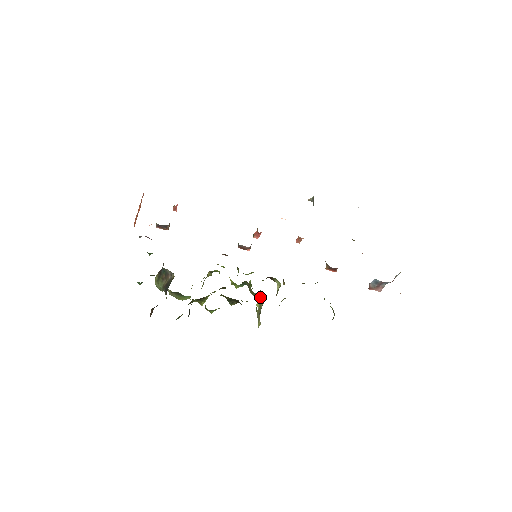
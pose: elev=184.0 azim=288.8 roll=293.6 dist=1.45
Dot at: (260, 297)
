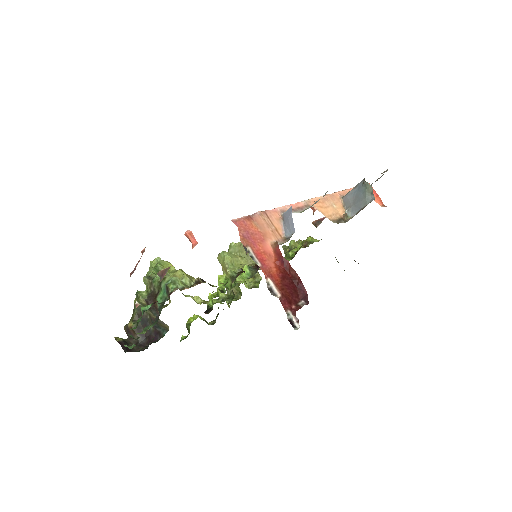
Dot at: occluded
